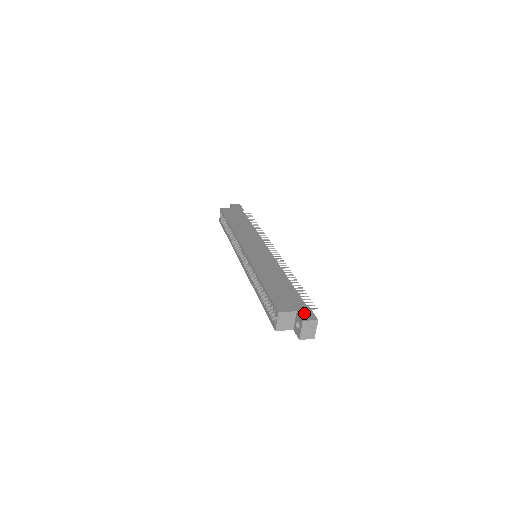
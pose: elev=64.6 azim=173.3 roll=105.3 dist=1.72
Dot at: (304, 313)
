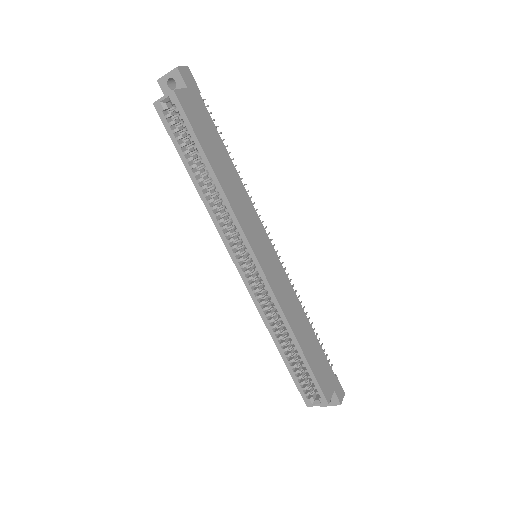
Dot at: (338, 390)
